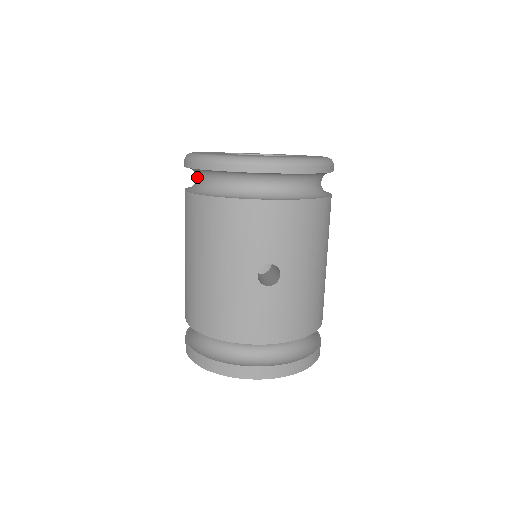
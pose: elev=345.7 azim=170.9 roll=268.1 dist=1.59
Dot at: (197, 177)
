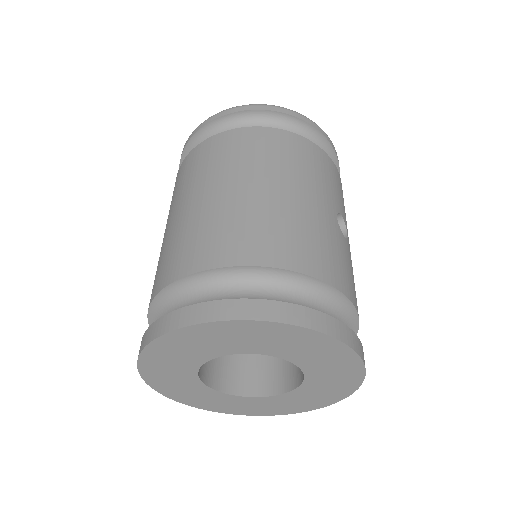
Dot at: occluded
